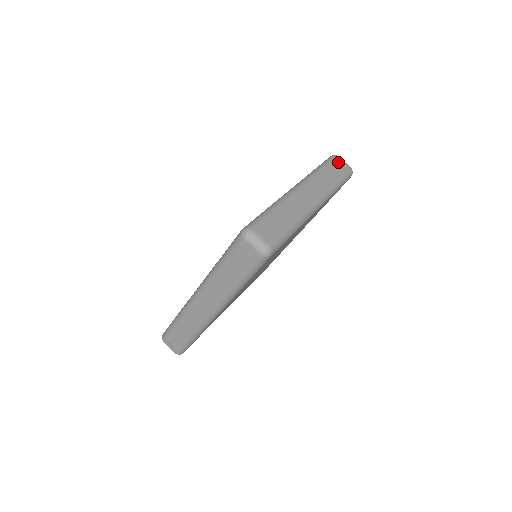
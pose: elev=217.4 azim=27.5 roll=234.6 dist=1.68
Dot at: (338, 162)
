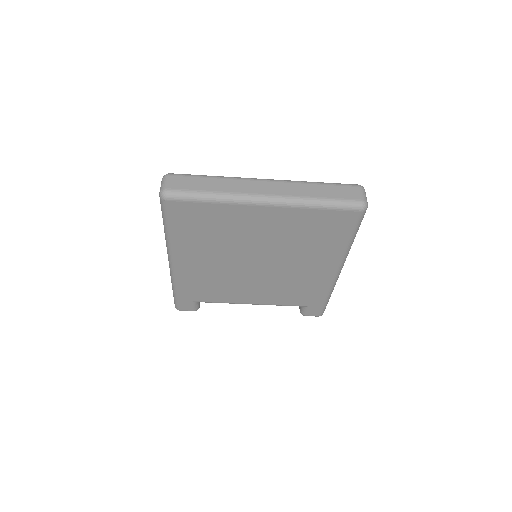
Dot at: (351, 189)
